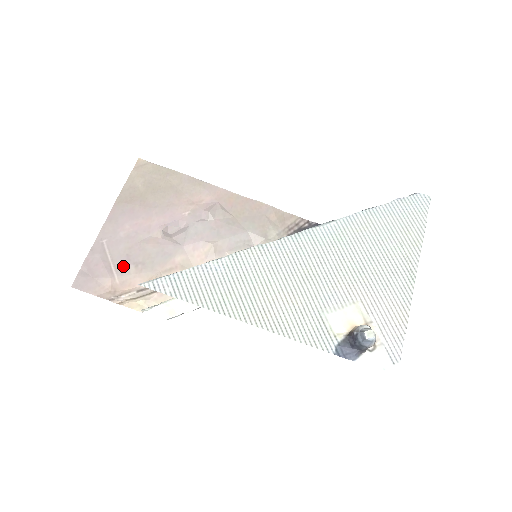
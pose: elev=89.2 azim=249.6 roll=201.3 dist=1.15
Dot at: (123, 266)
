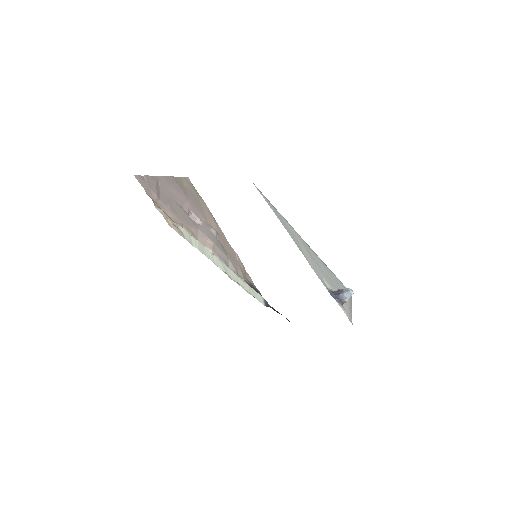
Dot at: (165, 200)
